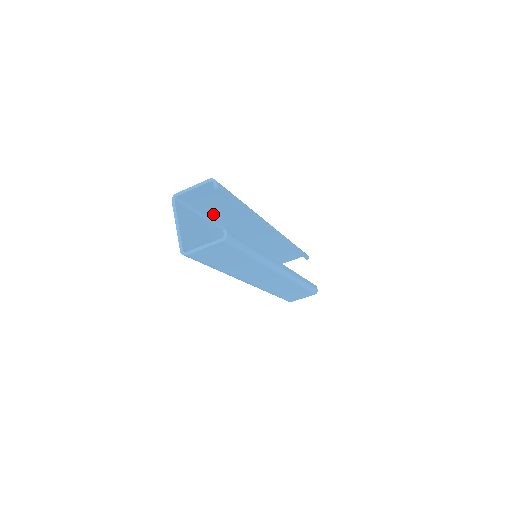
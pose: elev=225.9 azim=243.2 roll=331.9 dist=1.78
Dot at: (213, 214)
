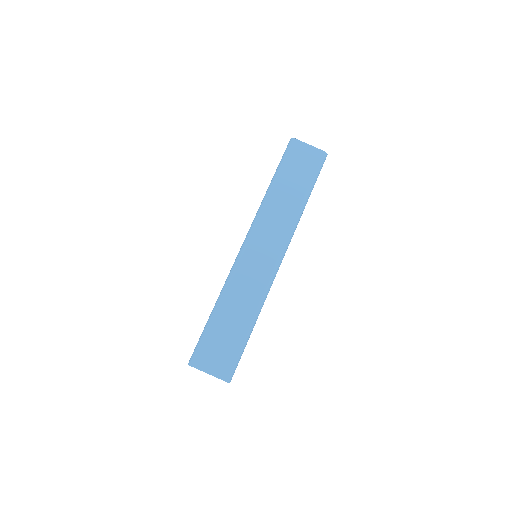
Dot at: occluded
